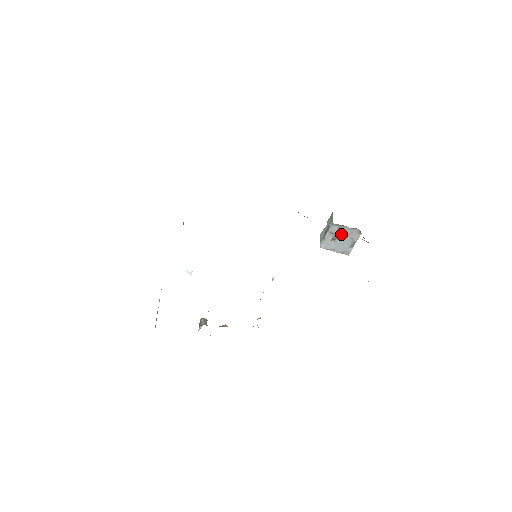
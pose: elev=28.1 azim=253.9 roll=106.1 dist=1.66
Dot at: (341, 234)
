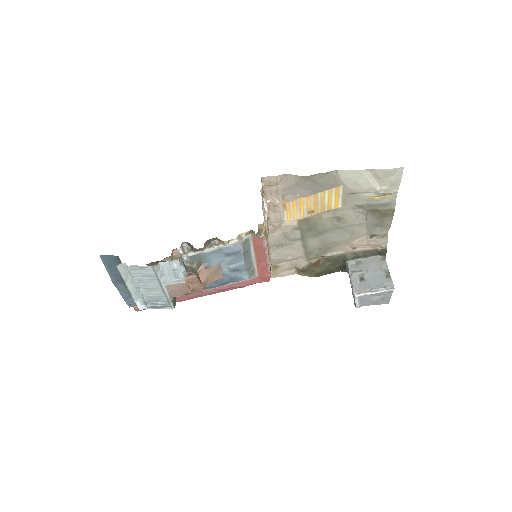
Dot at: (364, 269)
